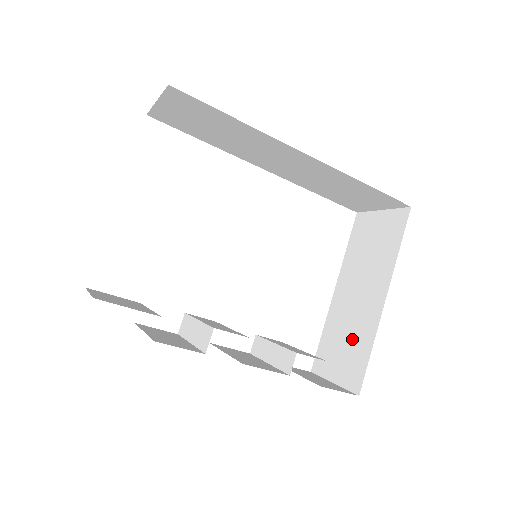
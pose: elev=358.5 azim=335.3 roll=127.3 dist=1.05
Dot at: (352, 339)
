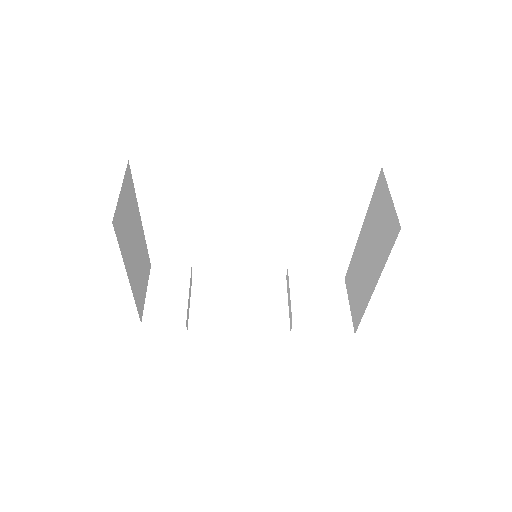
Dot at: (359, 290)
